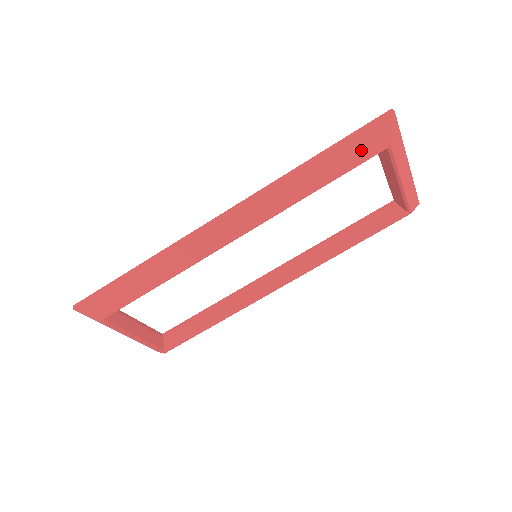
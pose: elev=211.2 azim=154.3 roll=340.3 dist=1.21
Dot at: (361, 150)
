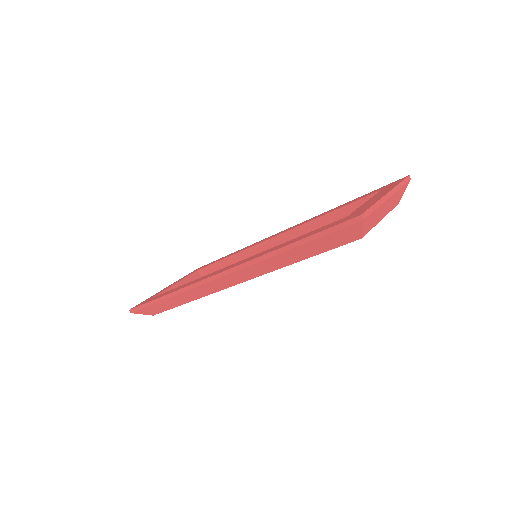
Dot at: (332, 242)
